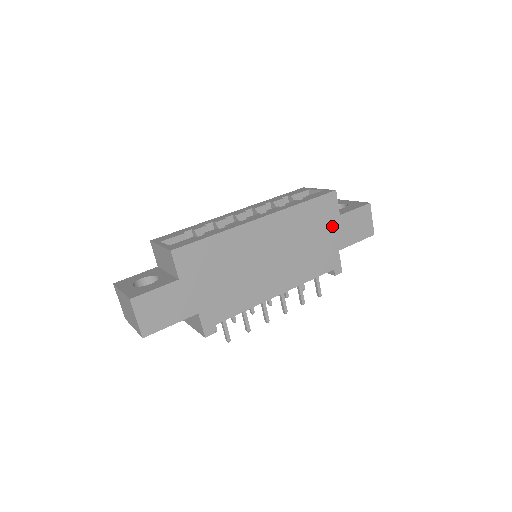
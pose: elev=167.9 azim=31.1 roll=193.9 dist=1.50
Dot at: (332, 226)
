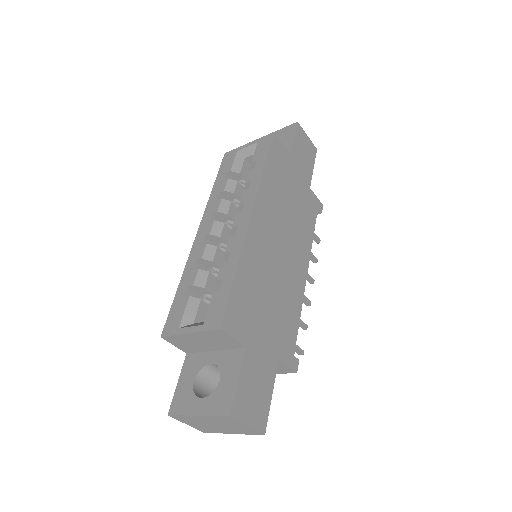
Dot at: (293, 170)
